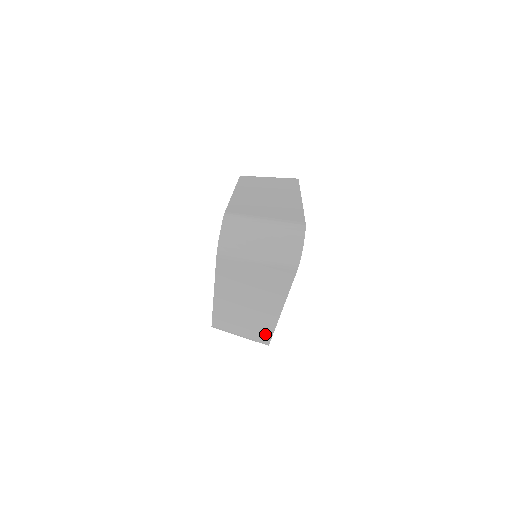
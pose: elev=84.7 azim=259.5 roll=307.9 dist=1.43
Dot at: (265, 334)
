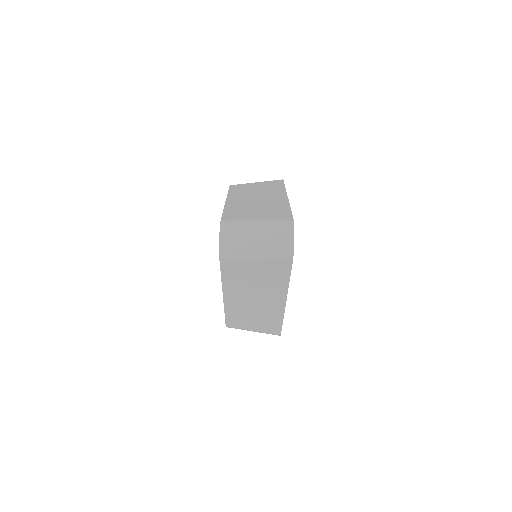
Dot at: (275, 325)
